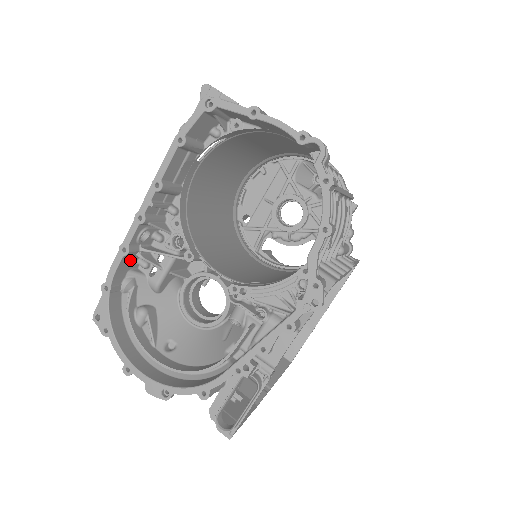
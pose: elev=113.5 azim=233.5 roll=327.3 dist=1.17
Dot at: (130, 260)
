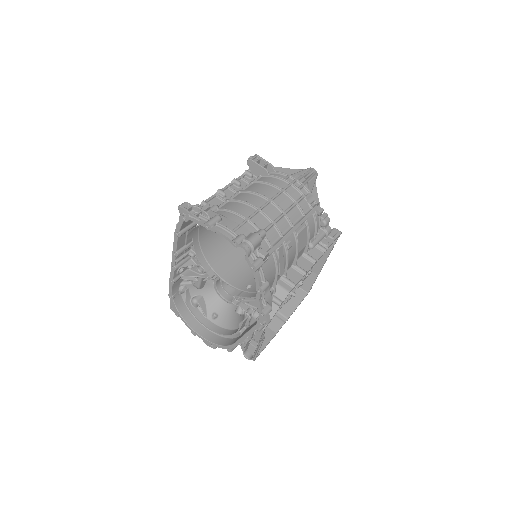
Dot at: (178, 281)
